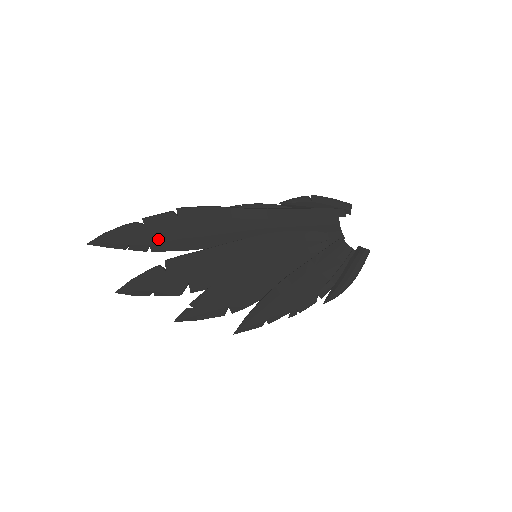
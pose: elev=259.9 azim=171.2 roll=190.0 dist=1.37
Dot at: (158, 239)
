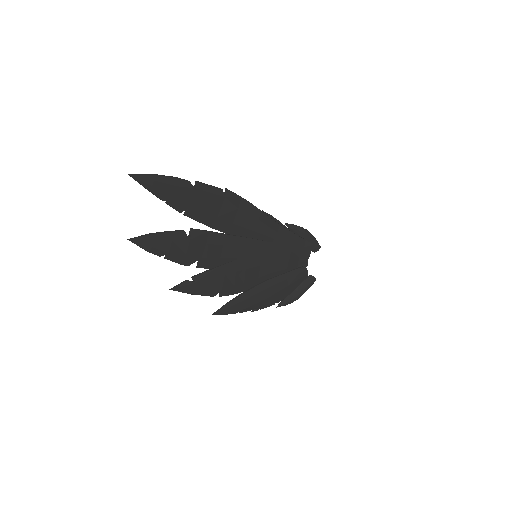
Dot at: (199, 207)
